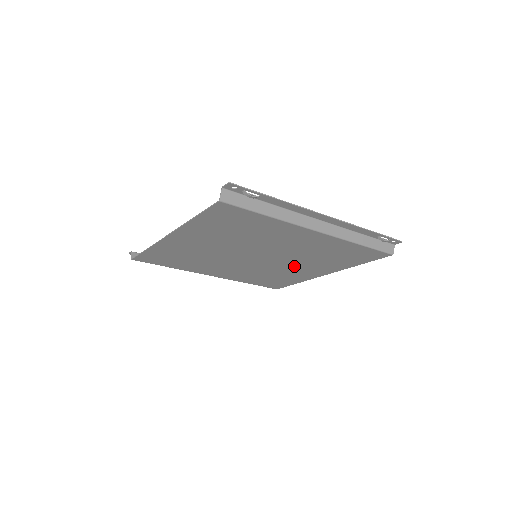
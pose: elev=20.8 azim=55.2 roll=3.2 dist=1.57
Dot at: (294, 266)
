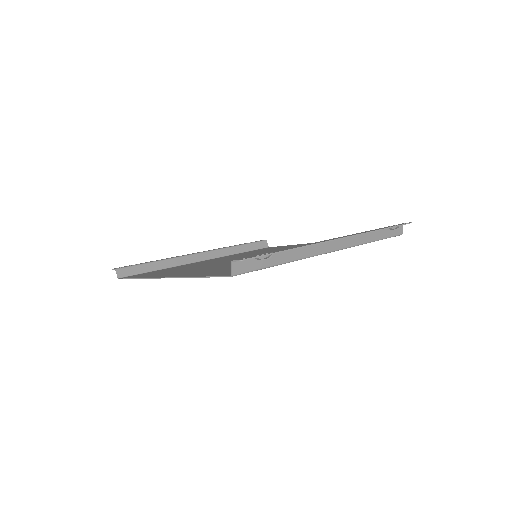
Dot at: occluded
